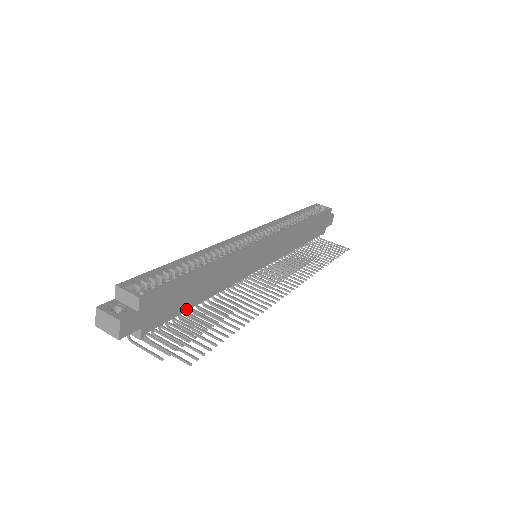
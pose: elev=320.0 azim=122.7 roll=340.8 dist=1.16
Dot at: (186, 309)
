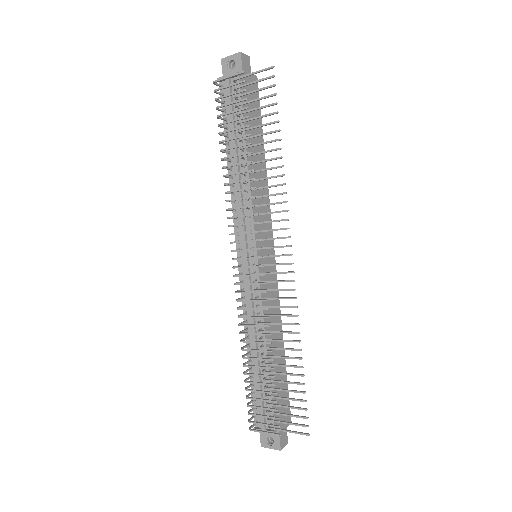
Dot at: (245, 128)
